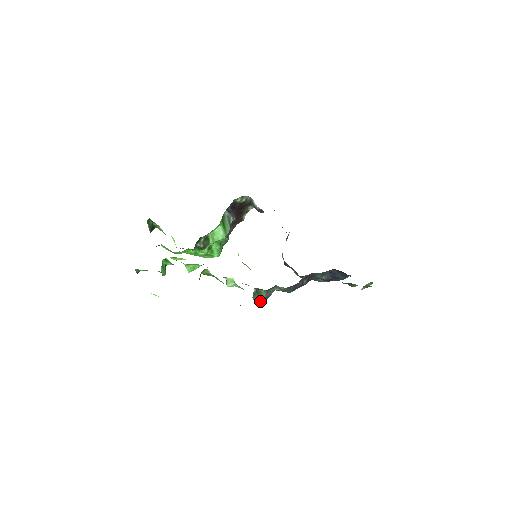
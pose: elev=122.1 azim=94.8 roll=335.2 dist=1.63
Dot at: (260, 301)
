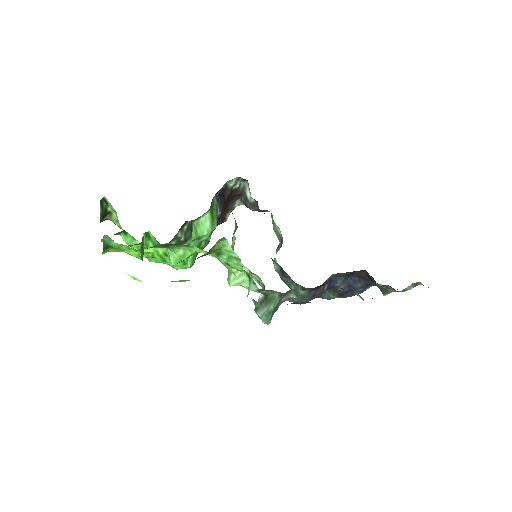
Dot at: (268, 313)
